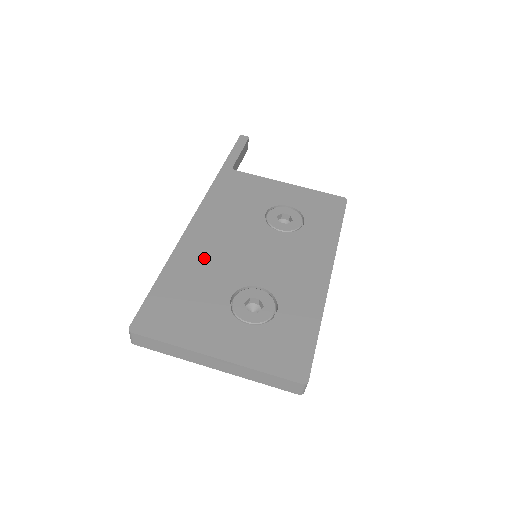
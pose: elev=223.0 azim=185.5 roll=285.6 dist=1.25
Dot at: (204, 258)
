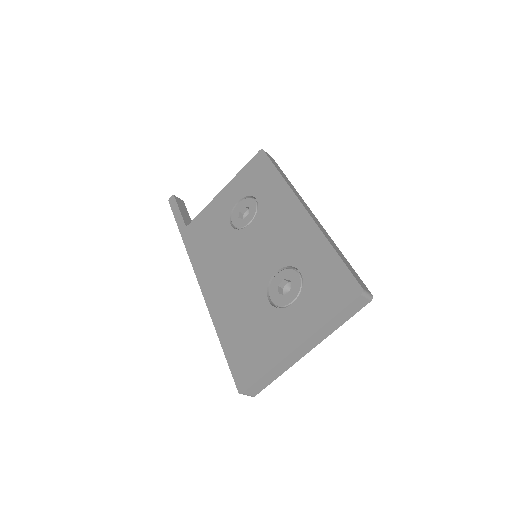
Dot at: (230, 299)
